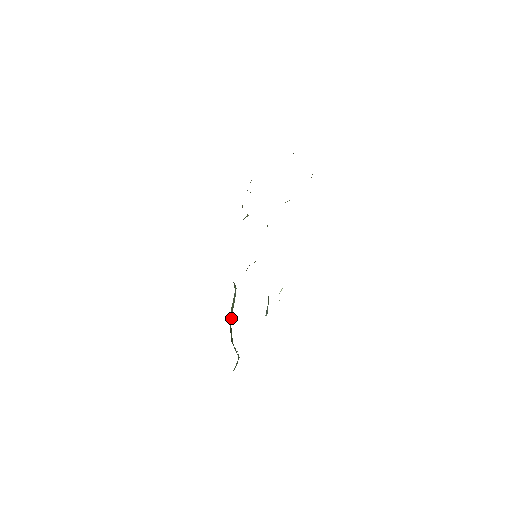
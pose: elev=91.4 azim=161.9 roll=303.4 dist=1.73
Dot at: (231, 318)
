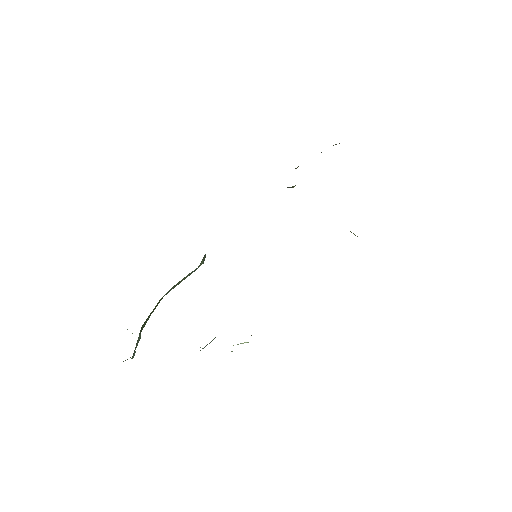
Dot at: (168, 292)
